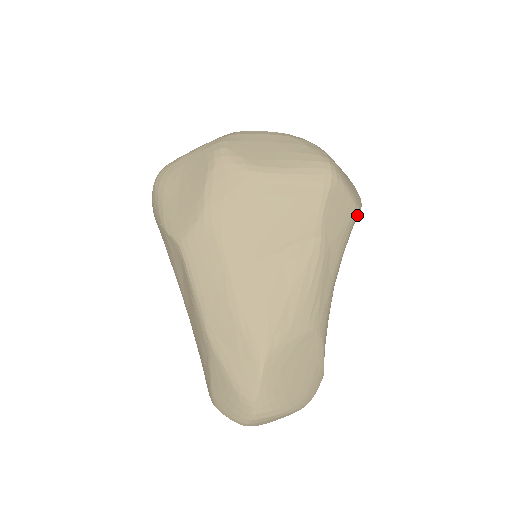
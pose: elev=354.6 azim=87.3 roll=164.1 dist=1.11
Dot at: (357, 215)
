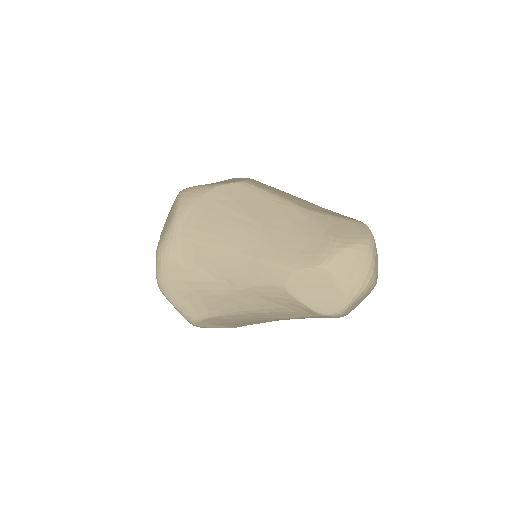
Dot at: occluded
